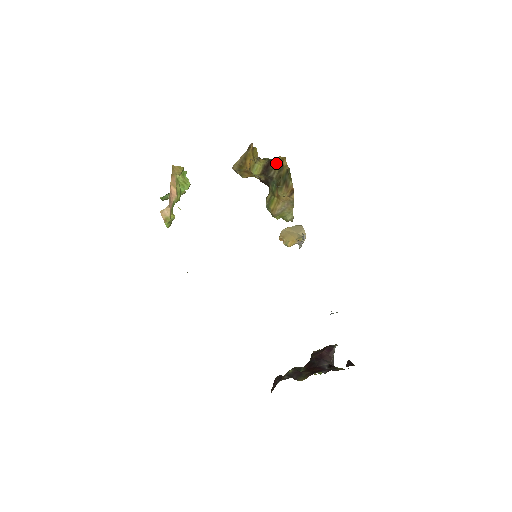
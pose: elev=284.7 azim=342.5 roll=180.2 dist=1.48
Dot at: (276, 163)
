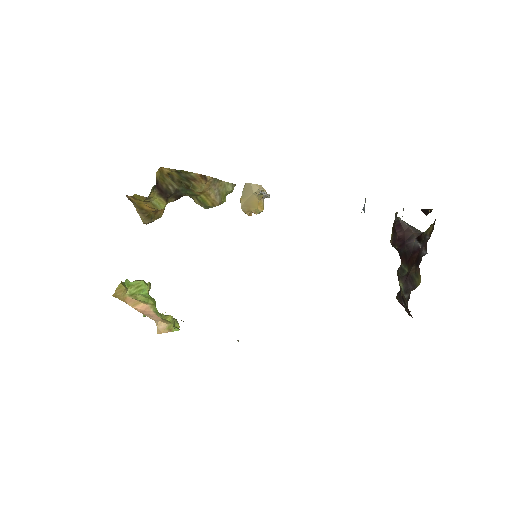
Dot at: (162, 180)
